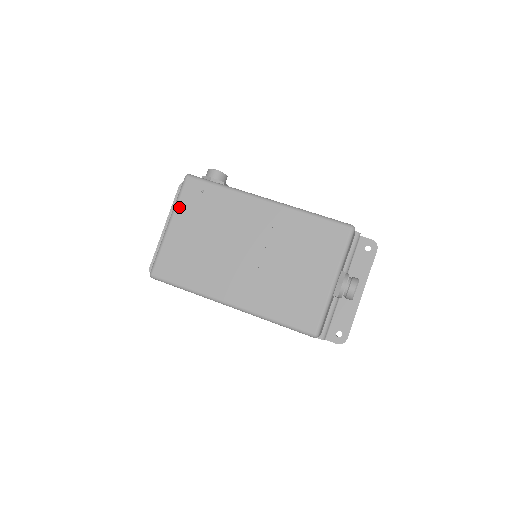
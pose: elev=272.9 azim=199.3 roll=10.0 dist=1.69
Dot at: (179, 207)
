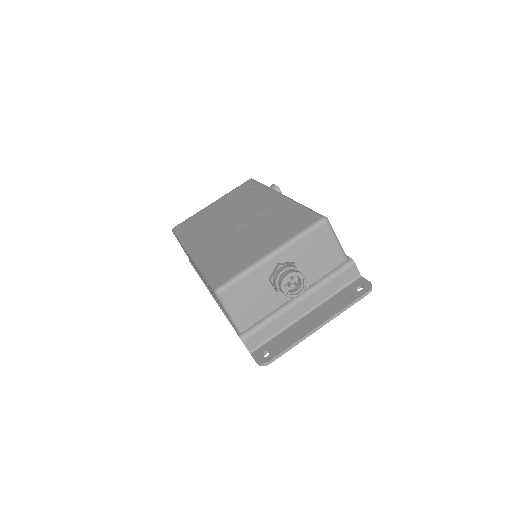
Dot at: (228, 194)
